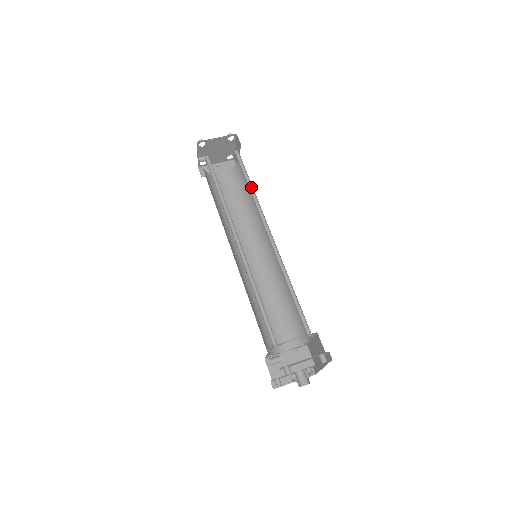
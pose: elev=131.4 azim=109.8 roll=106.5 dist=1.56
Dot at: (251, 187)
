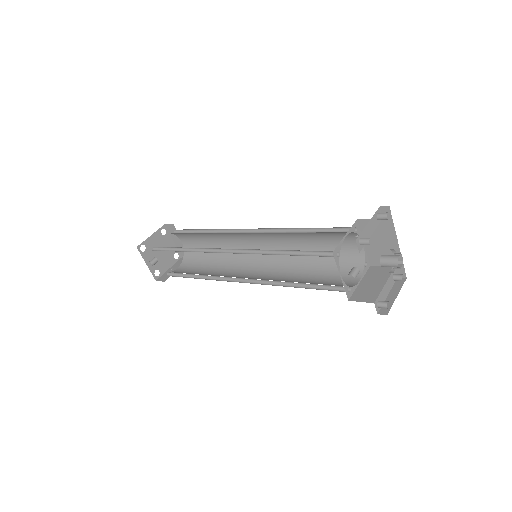
Dot at: (206, 232)
